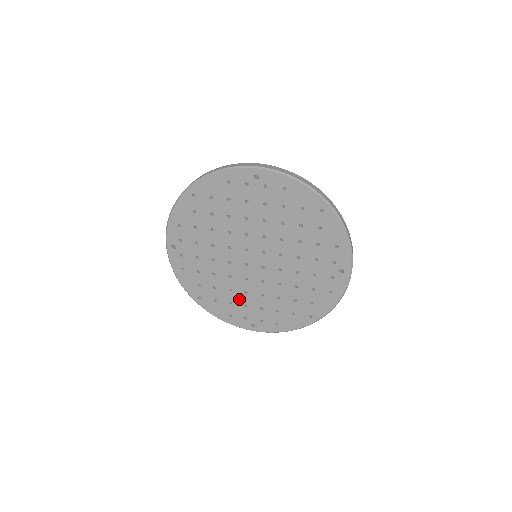
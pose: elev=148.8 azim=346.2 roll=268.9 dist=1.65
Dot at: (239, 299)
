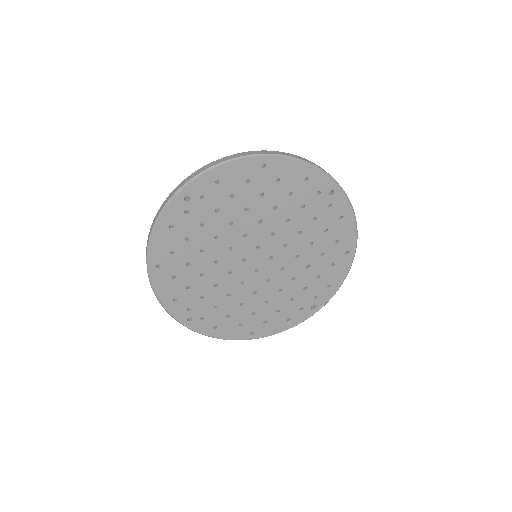
Dot at: (202, 288)
